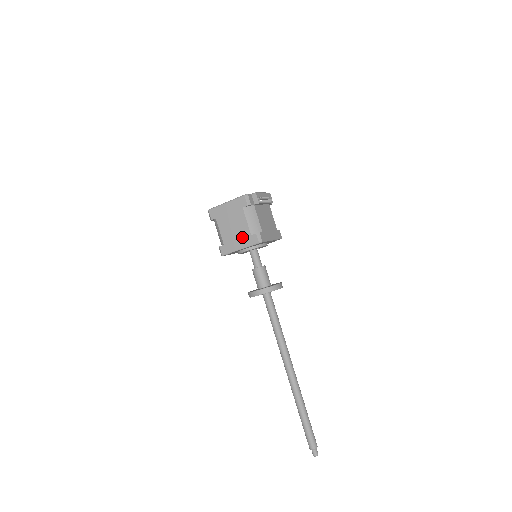
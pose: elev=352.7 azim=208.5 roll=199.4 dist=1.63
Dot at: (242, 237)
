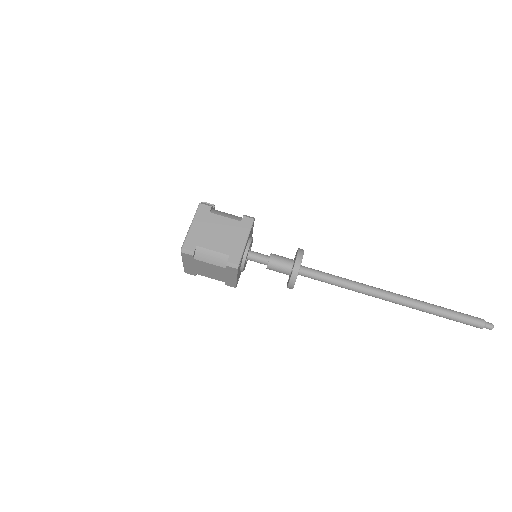
Dot at: (236, 231)
